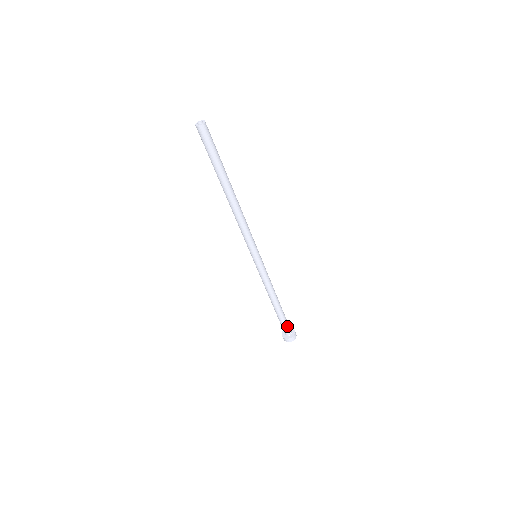
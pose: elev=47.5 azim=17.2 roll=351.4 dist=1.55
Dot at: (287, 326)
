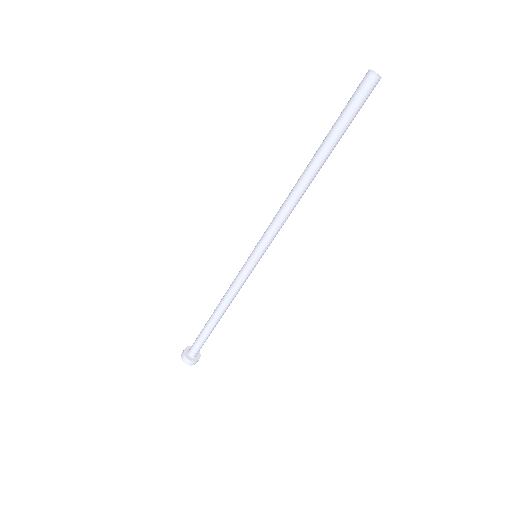
Dot at: (202, 345)
